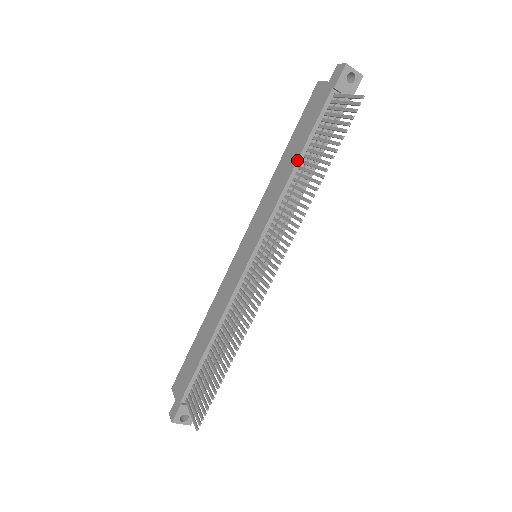
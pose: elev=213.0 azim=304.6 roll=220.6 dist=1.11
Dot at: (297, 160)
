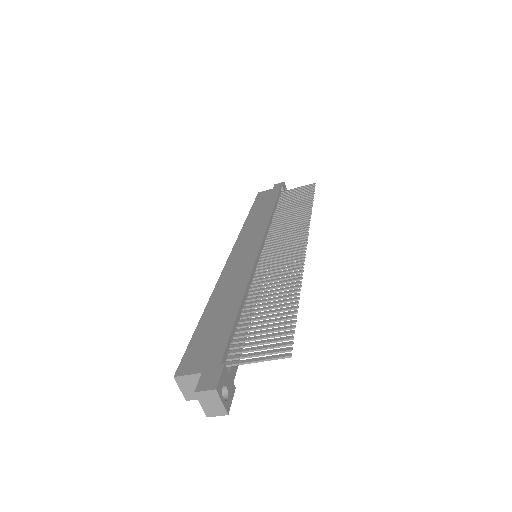
Dot at: (273, 208)
